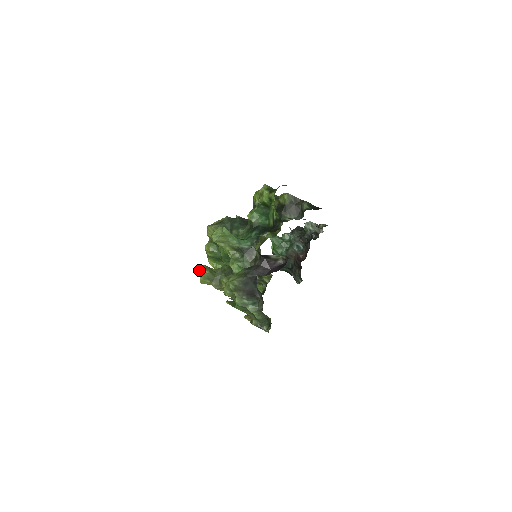
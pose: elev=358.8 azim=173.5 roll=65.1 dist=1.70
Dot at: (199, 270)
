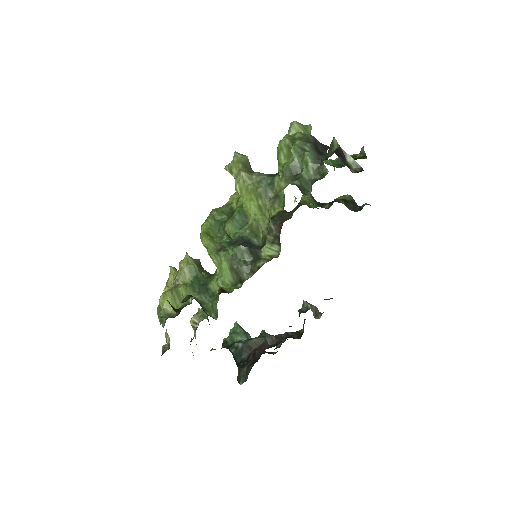
Dot at: (239, 153)
